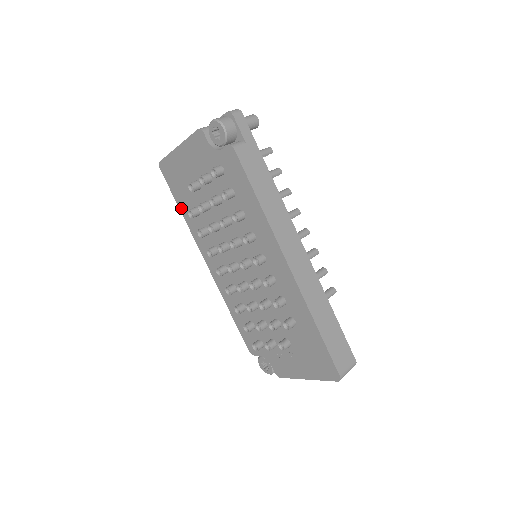
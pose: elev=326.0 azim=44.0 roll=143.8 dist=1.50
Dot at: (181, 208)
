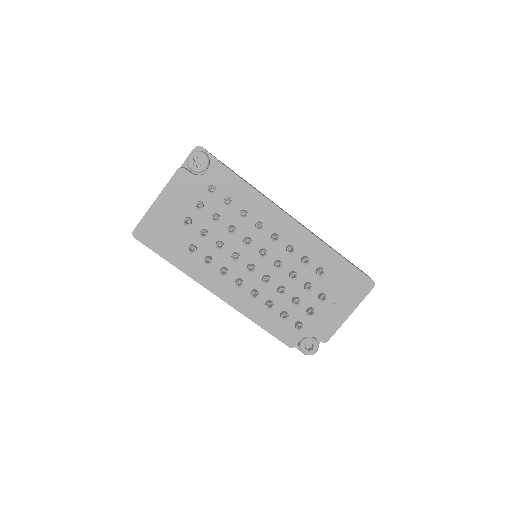
Dot at: (171, 260)
